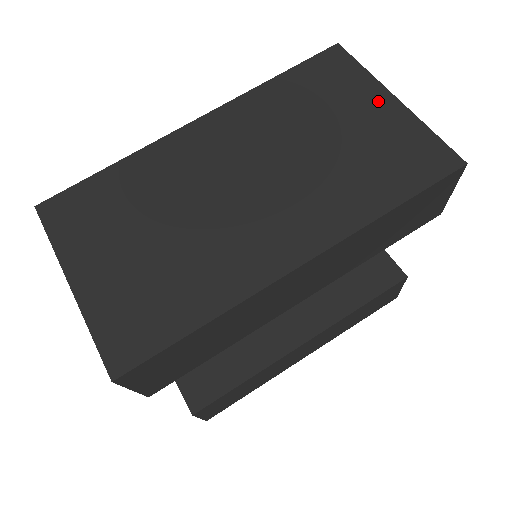
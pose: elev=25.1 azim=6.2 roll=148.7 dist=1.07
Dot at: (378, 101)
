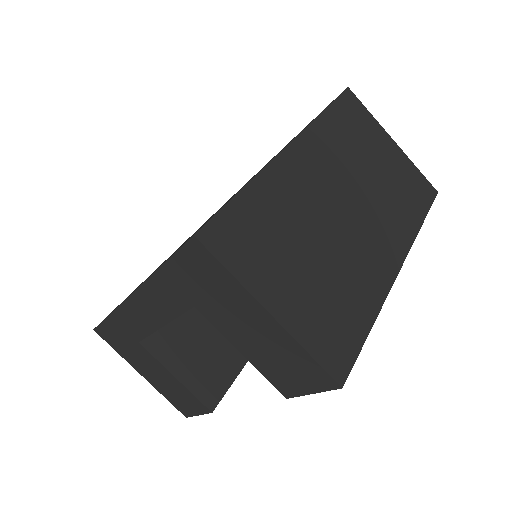
Dot at: (387, 142)
